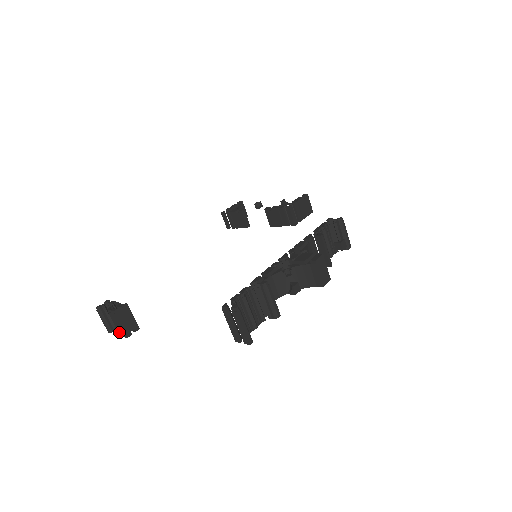
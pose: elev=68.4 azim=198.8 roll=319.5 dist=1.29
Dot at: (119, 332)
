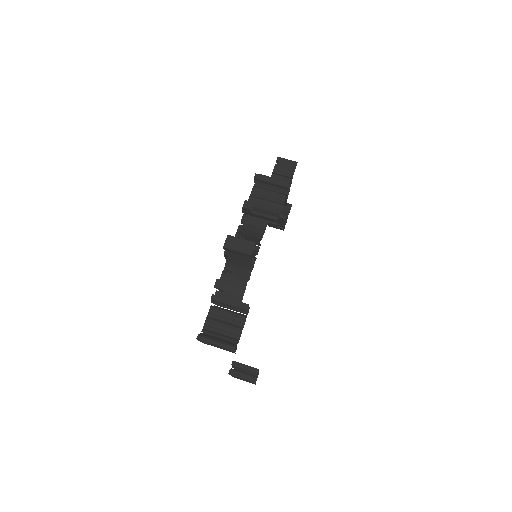
Dot at: occluded
